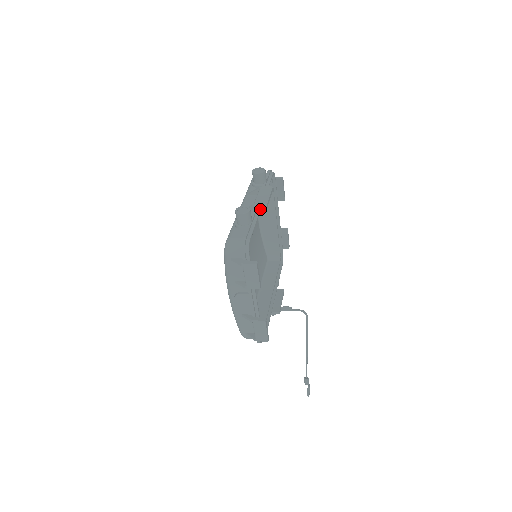
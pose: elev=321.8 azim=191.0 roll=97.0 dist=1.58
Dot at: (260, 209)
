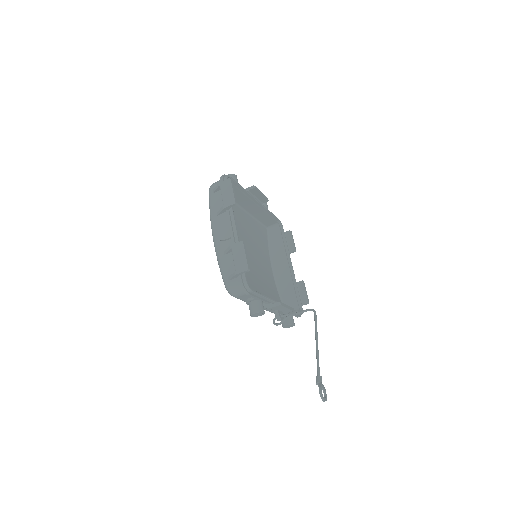
Dot at: (250, 190)
